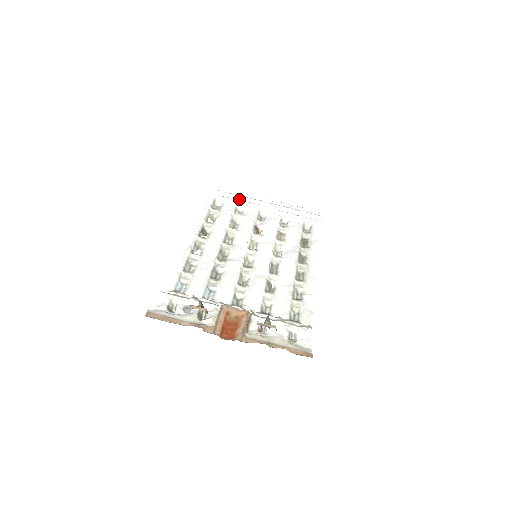
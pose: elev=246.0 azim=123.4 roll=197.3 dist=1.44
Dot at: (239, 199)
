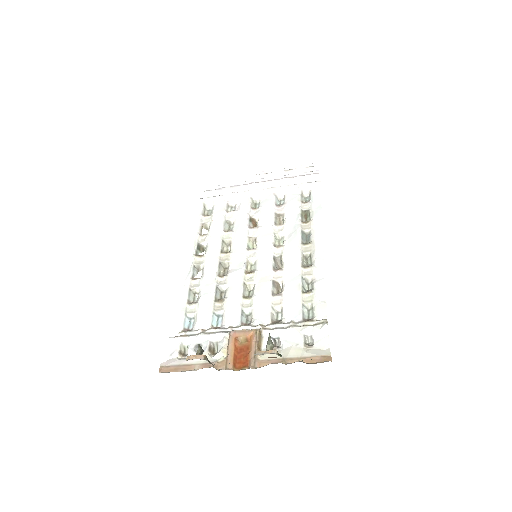
Dot at: (229, 192)
